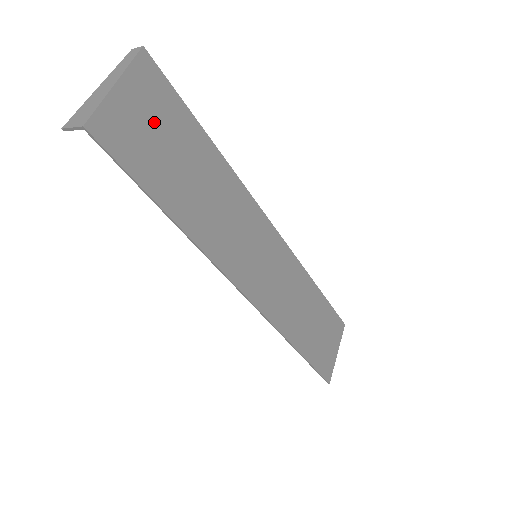
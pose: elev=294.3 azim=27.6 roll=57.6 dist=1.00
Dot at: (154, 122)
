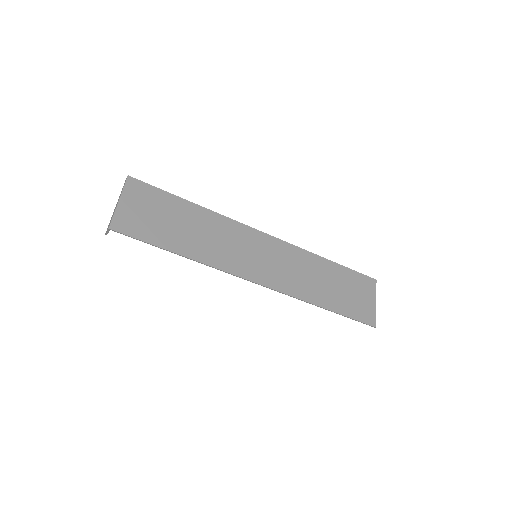
Dot at: (148, 209)
